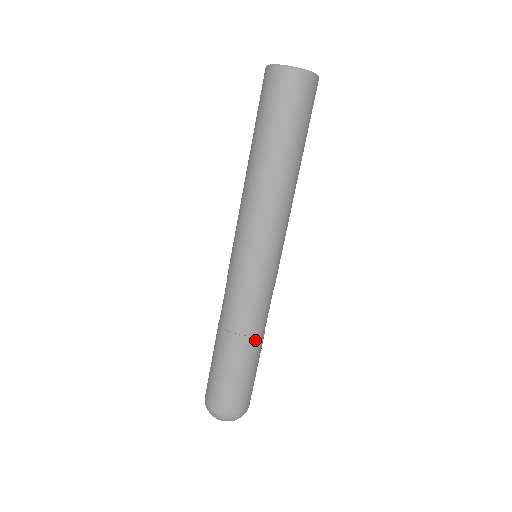
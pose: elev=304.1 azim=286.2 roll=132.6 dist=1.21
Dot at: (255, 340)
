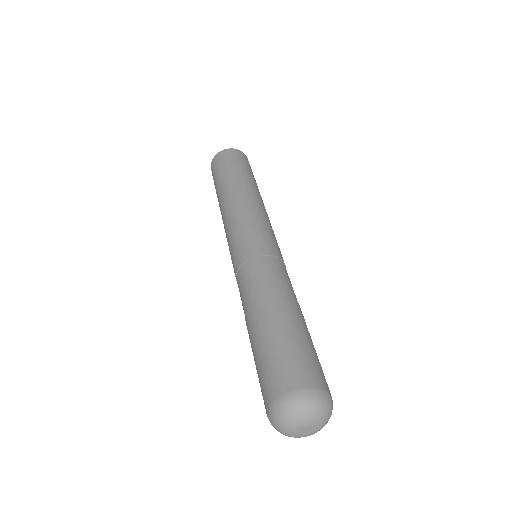
Dot at: (296, 303)
